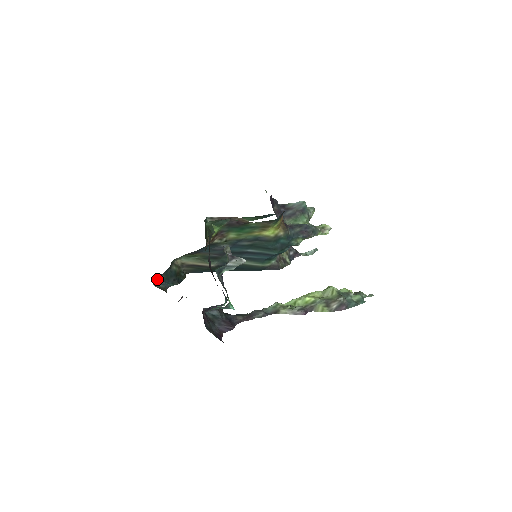
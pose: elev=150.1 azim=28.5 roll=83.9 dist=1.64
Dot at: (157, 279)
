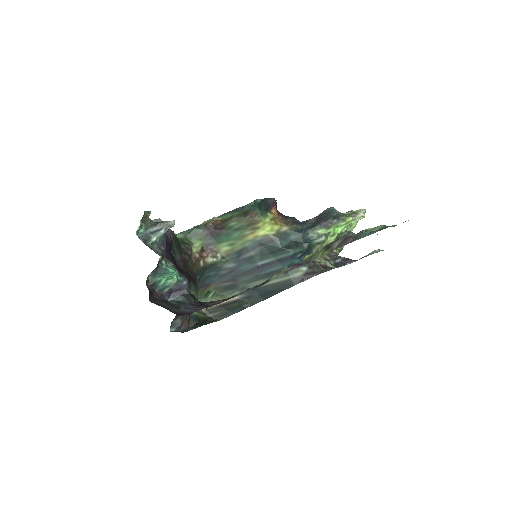
Dot at: (173, 325)
